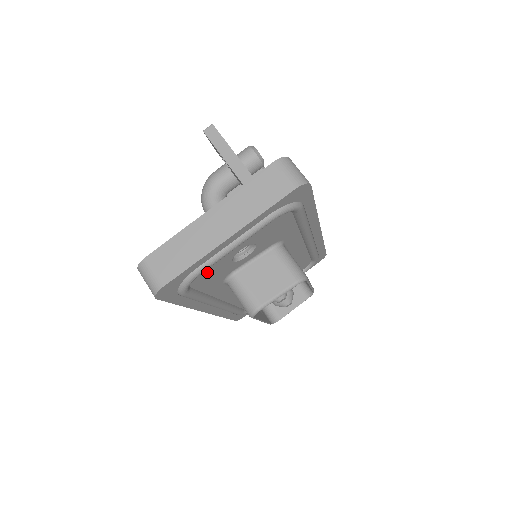
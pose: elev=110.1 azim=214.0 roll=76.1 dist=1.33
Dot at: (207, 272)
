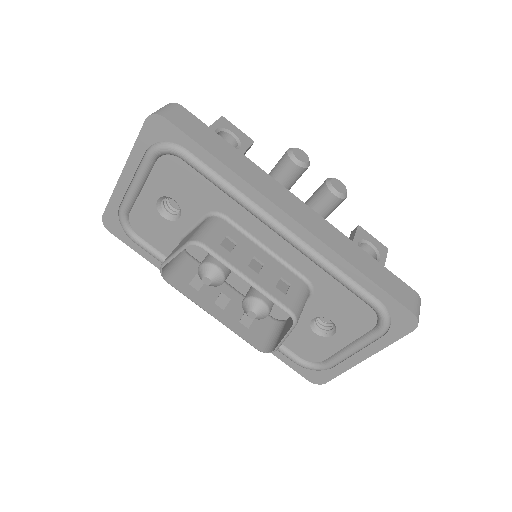
Dot at: (141, 220)
